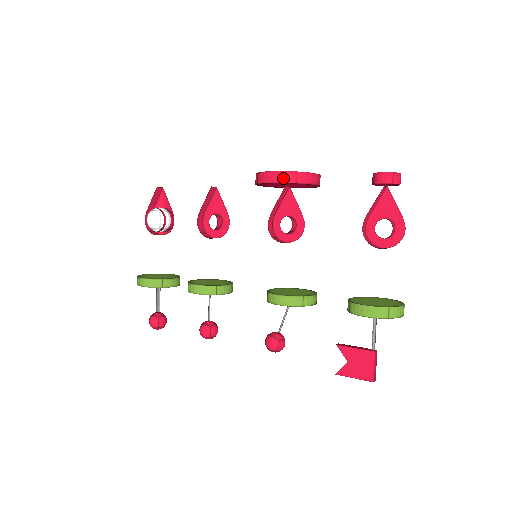
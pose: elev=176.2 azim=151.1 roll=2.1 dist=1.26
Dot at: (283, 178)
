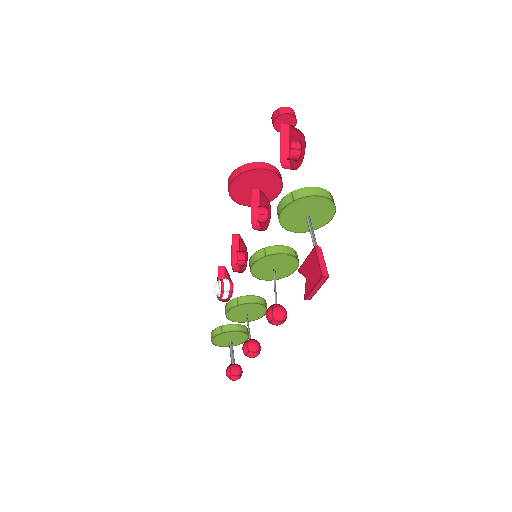
Dot at: (232, 177)
